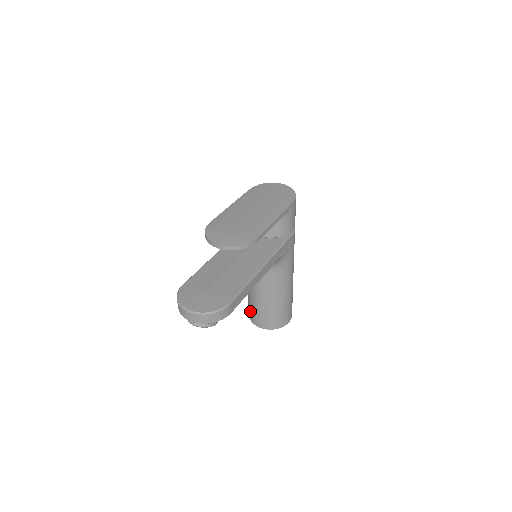
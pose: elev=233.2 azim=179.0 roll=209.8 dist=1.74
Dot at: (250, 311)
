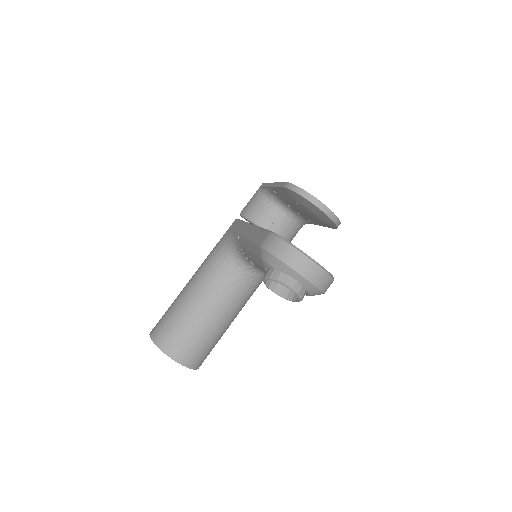
Dot at: (171, 334)
